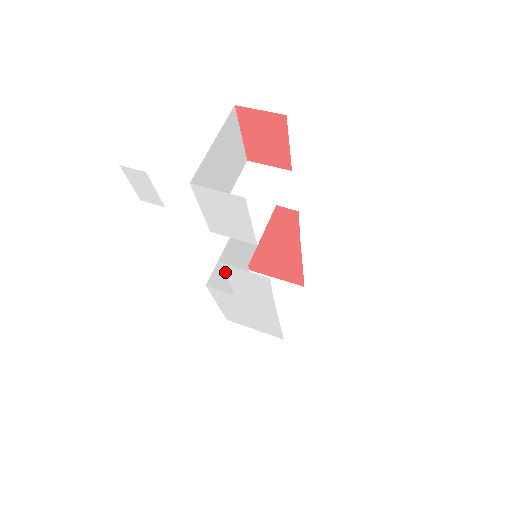
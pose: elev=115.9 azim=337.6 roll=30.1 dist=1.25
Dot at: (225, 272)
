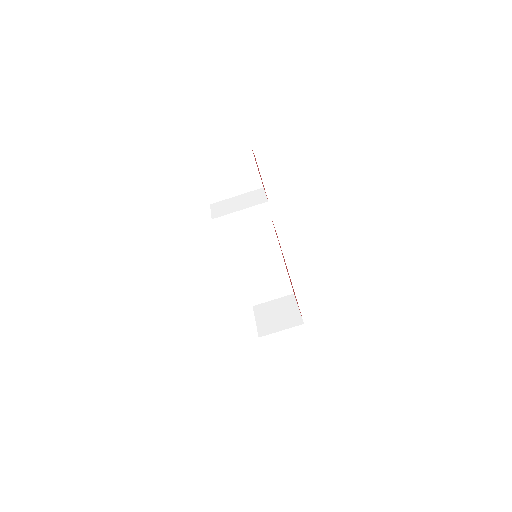
Dot at: (227, 246)
